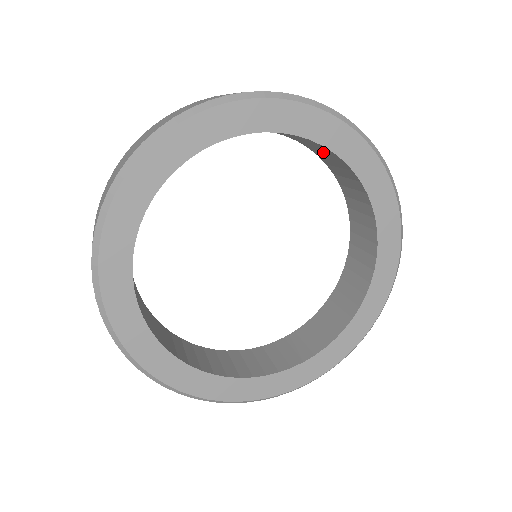
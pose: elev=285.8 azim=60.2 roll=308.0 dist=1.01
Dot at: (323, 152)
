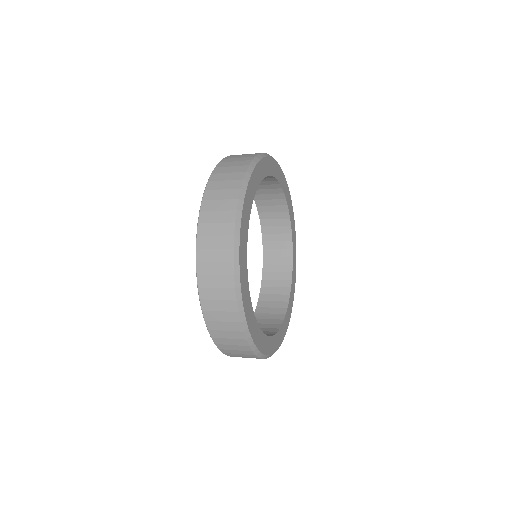
Dot at: (267, 190)
